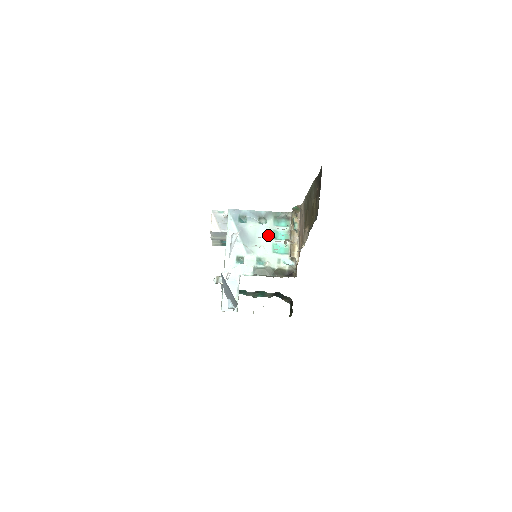
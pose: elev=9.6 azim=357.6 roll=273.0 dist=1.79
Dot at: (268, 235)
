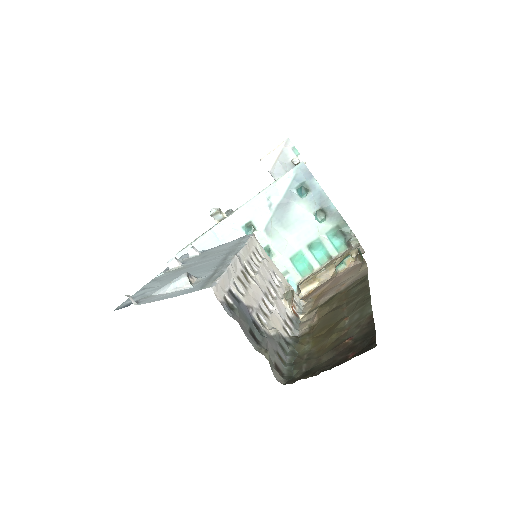
Dot at: (307, 237)
